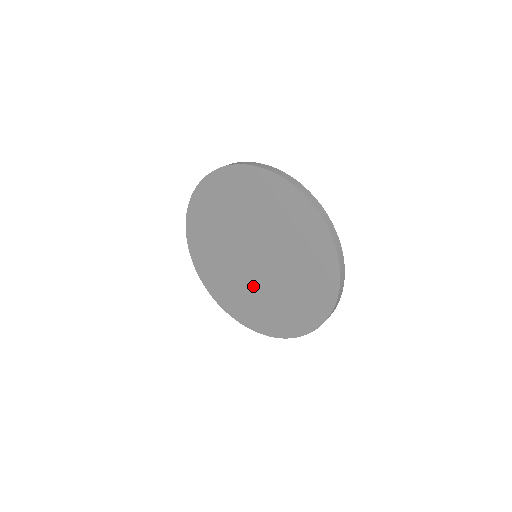
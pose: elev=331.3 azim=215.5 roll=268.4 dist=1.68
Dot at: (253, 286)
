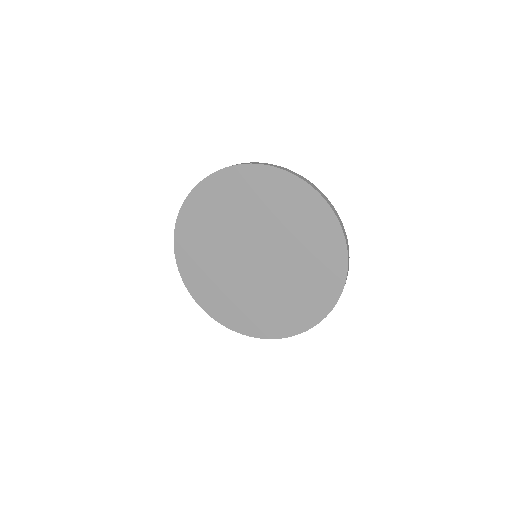
Dot at: (268, 288)
